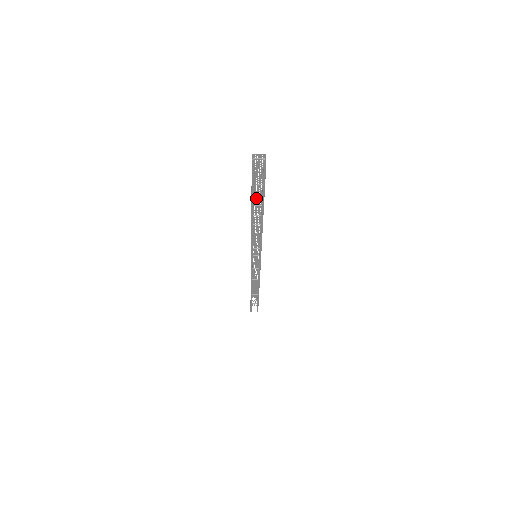
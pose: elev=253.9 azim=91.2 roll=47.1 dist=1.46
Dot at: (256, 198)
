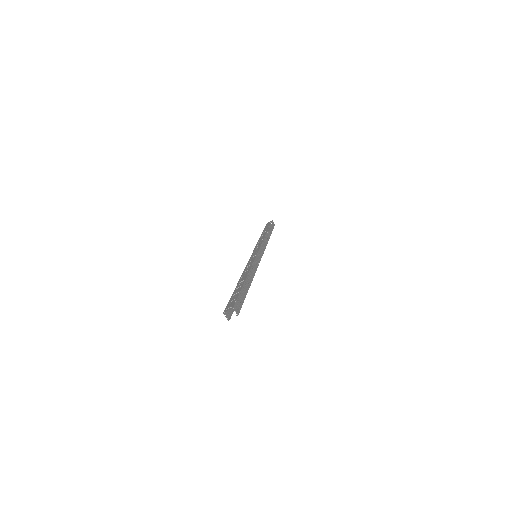
Dot at: (238, 286)
